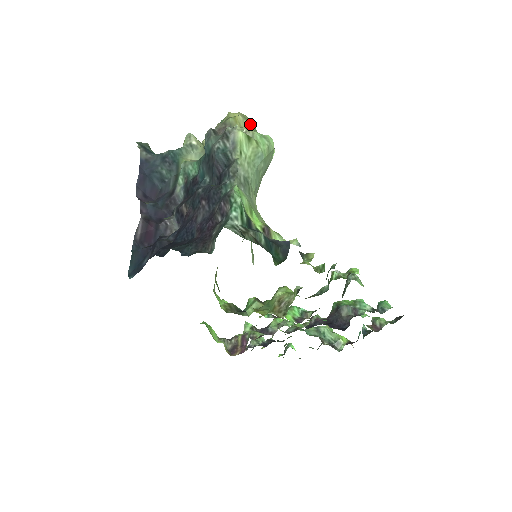
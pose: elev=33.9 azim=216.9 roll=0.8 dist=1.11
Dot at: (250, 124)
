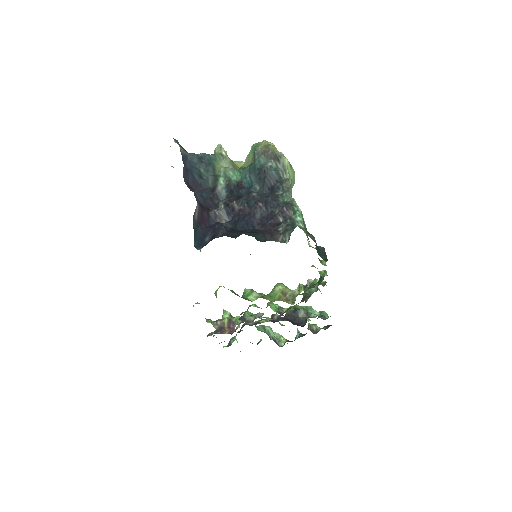
Dot at: occluded
